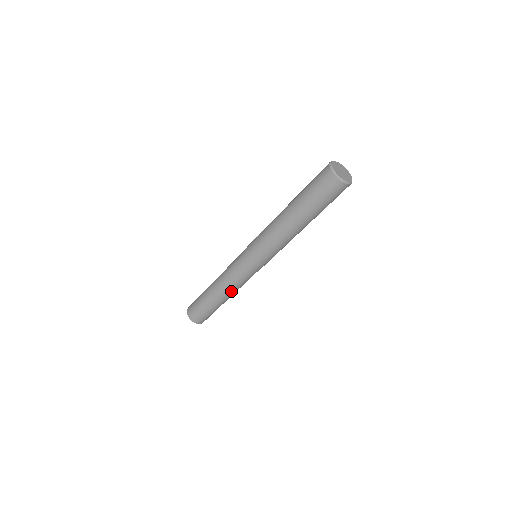
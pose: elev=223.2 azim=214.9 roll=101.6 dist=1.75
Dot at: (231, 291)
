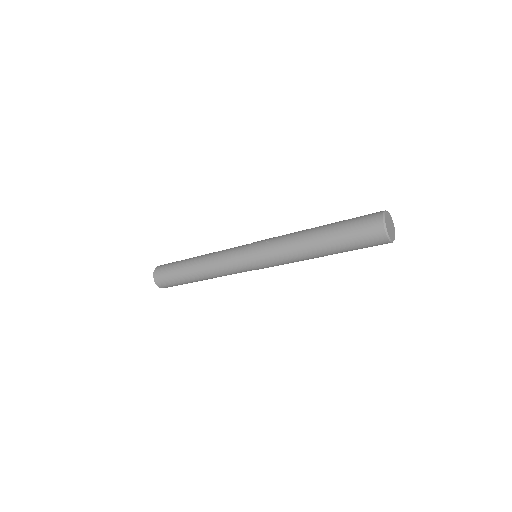
Dot at: (215, 277)
